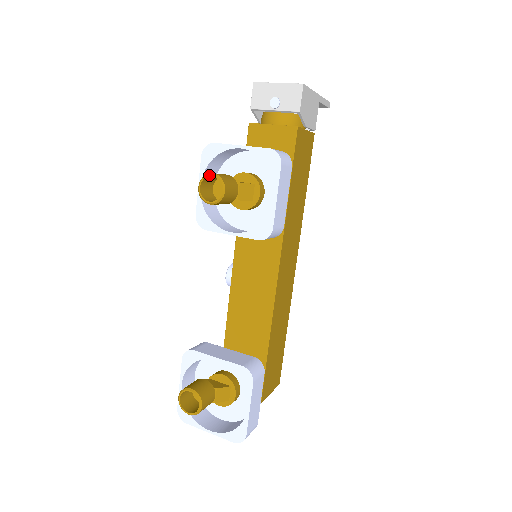
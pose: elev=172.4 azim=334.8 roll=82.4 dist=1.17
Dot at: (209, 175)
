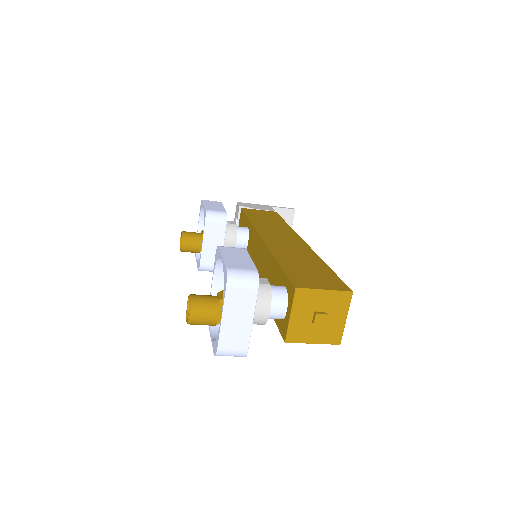
Dot at: (180, 241)
